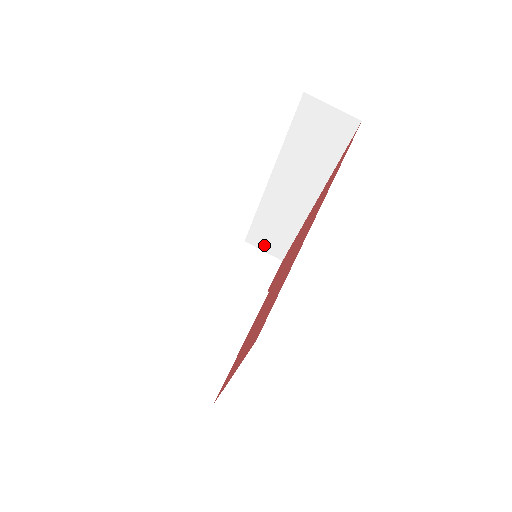
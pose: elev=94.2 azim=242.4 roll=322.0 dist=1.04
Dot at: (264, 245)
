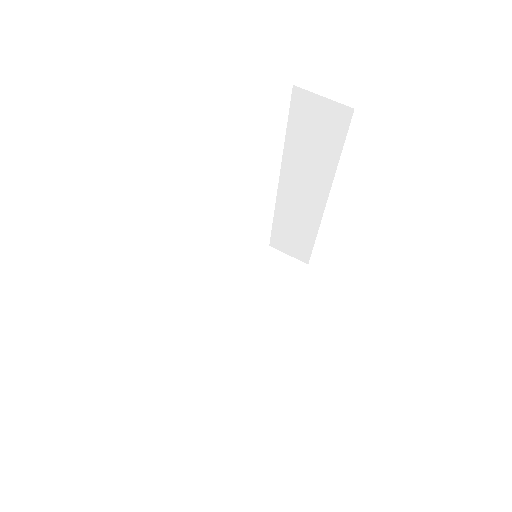
Dot at: (288, 249)
